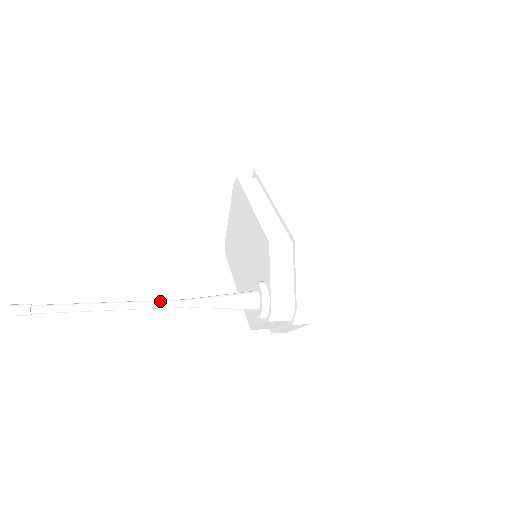
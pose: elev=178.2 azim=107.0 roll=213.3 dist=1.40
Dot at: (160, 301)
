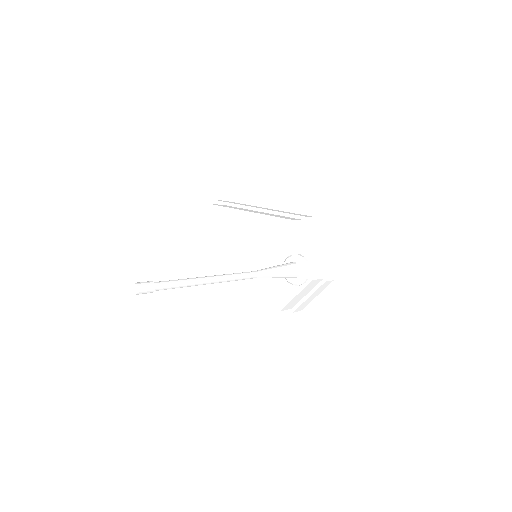
Dot at: (240, 273)
